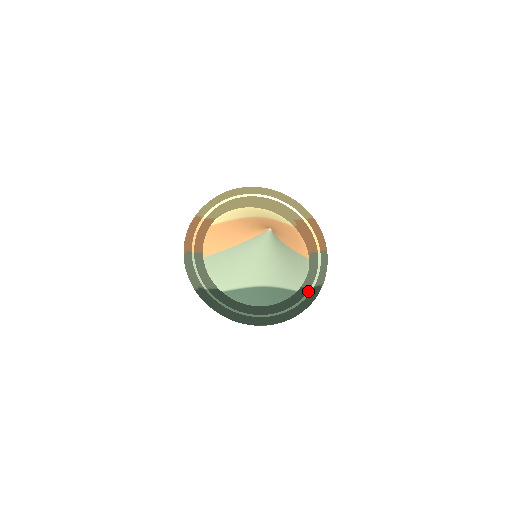
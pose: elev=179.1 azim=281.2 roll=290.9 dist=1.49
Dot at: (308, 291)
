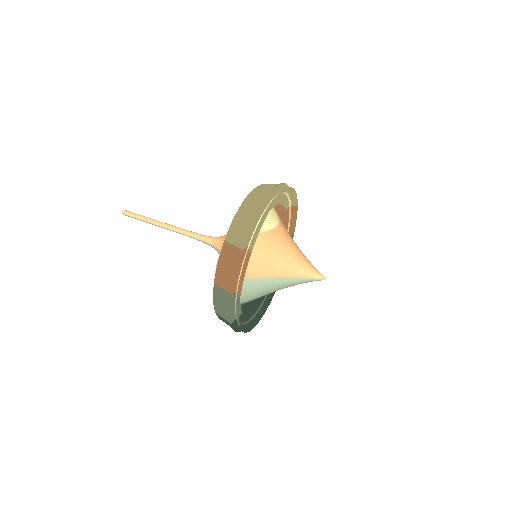
Dot at: occluded
